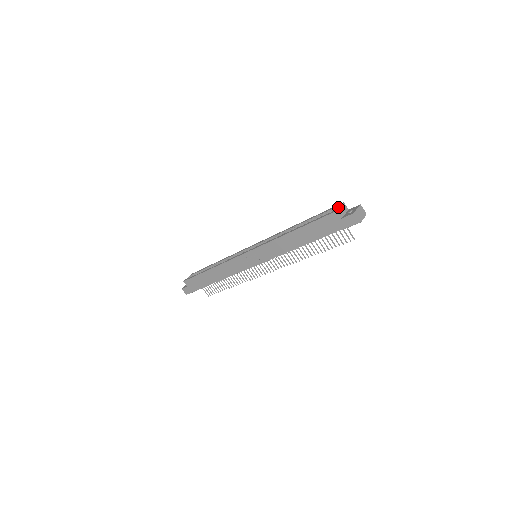
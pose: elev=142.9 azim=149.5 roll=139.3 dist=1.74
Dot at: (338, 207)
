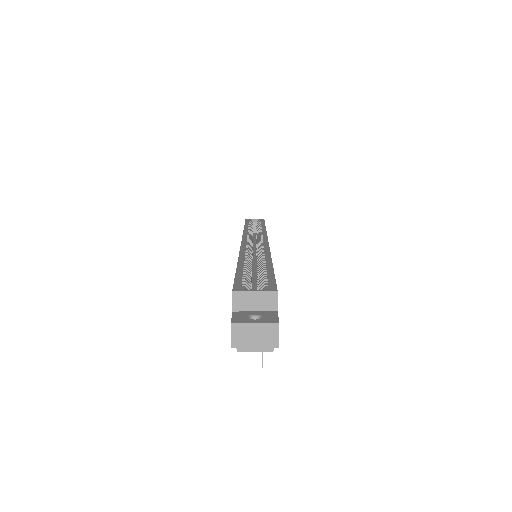
Dot at: (263, 289)
